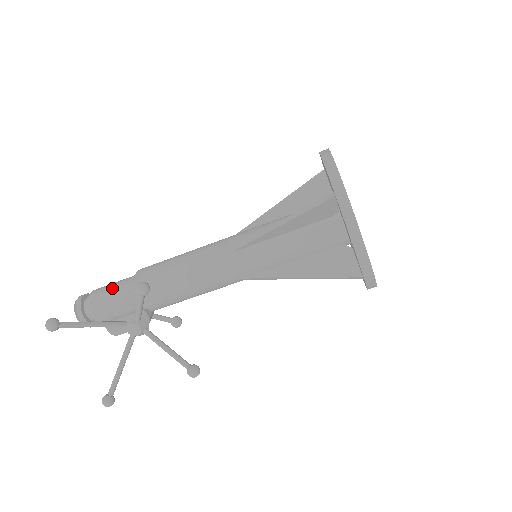
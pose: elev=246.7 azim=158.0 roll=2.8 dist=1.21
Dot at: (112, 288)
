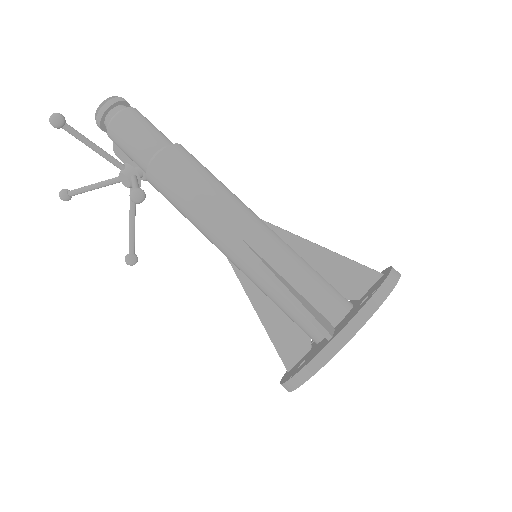
Dot at: (139, 132)
